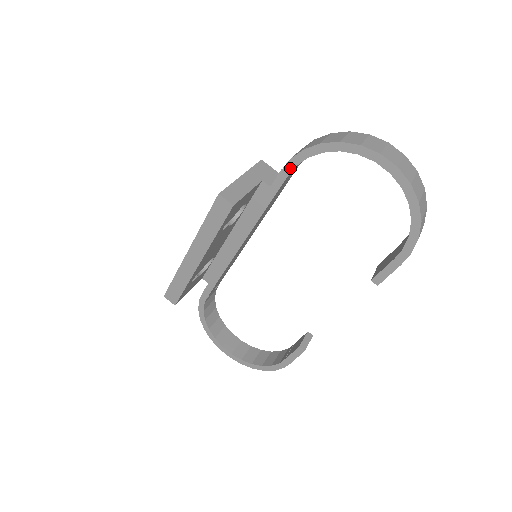
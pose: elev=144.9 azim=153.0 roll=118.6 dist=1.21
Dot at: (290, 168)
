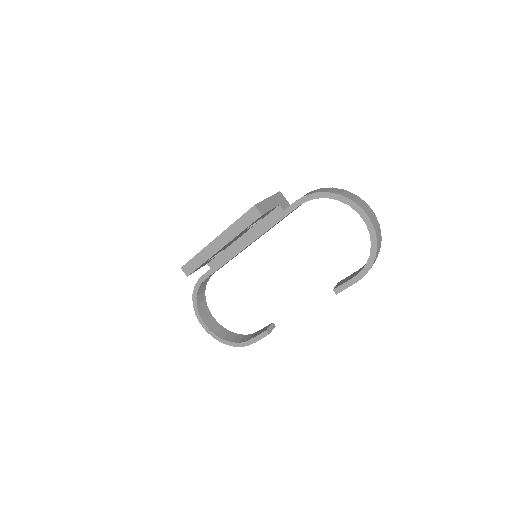
Dot at: (301, 202)
